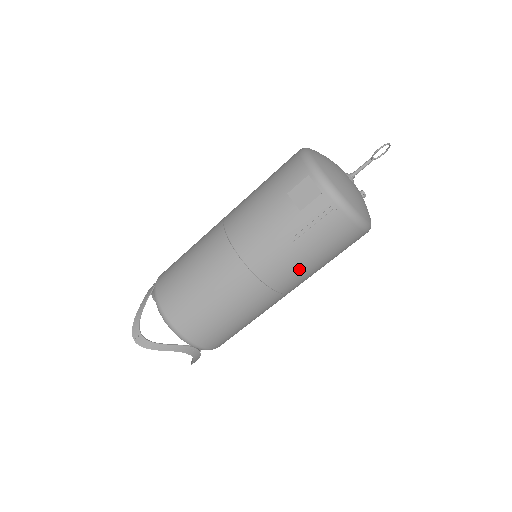
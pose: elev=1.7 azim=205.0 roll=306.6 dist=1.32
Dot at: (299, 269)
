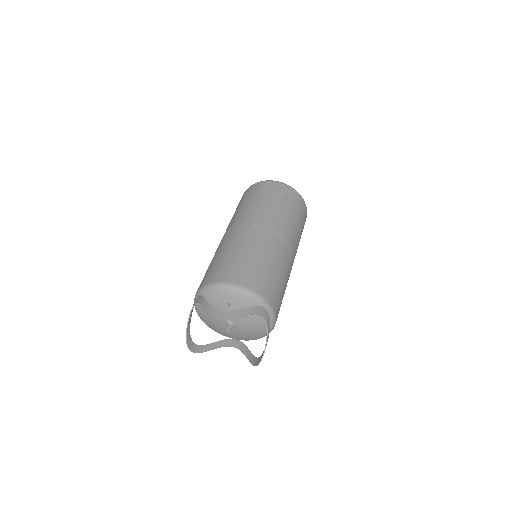
Dot at: (294, 230)
